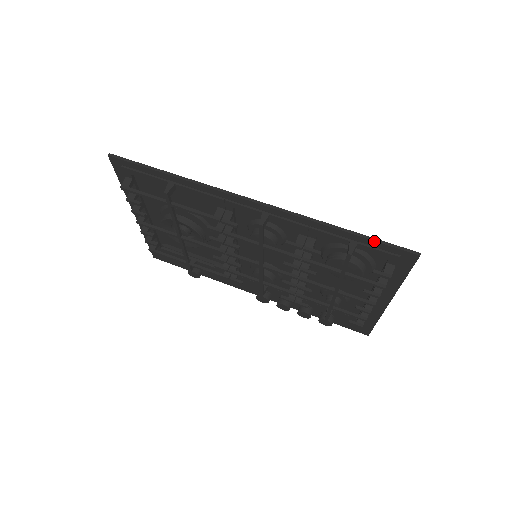
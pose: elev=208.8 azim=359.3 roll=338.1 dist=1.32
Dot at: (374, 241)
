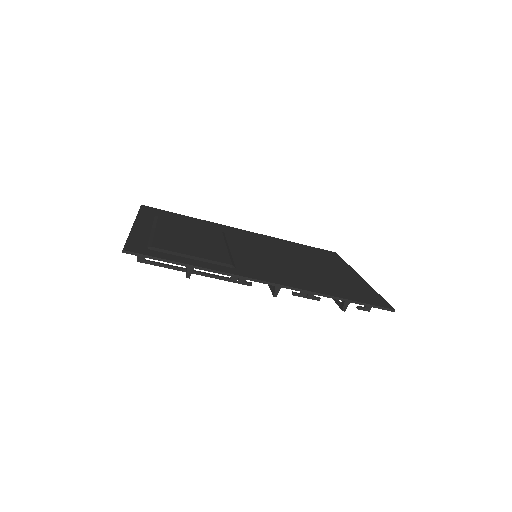
Dot at: occluded
